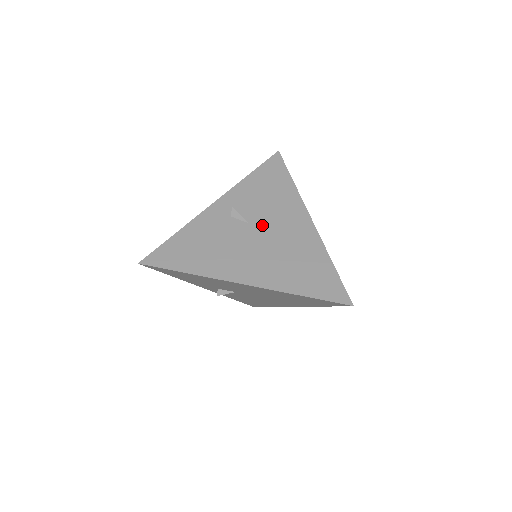
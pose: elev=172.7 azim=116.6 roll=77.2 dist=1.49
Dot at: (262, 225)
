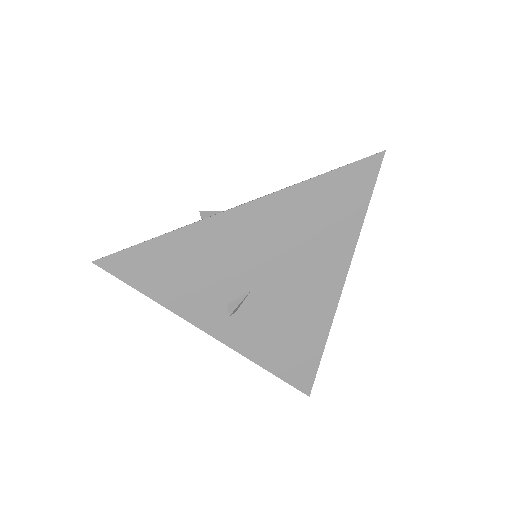
Dot at: occluded
